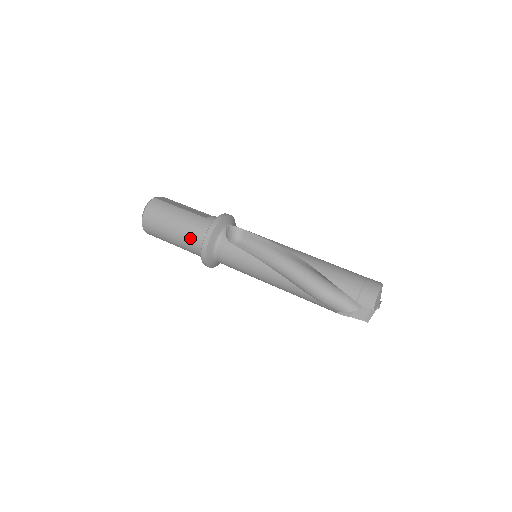
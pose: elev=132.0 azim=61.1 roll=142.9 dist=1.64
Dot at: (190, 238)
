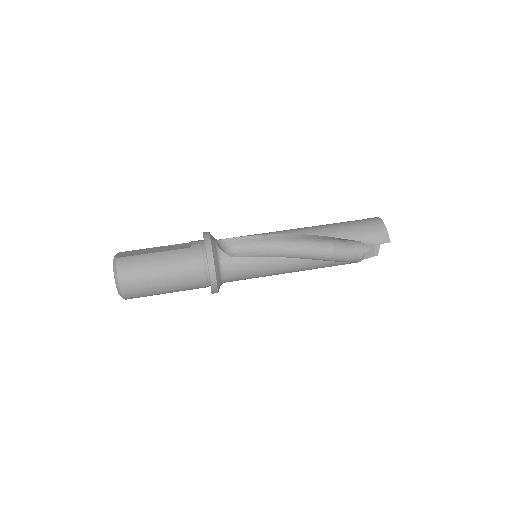
Dot at: (188, 276)
